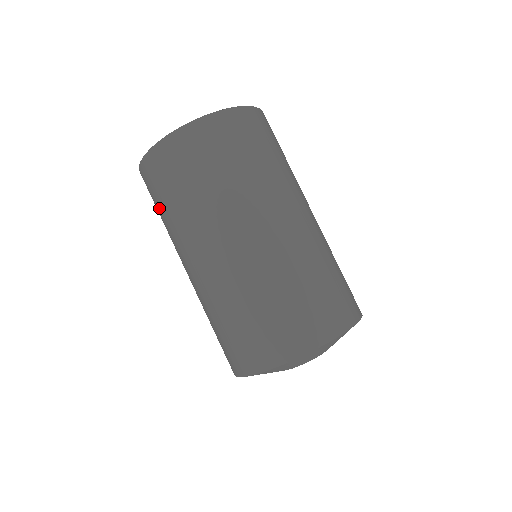
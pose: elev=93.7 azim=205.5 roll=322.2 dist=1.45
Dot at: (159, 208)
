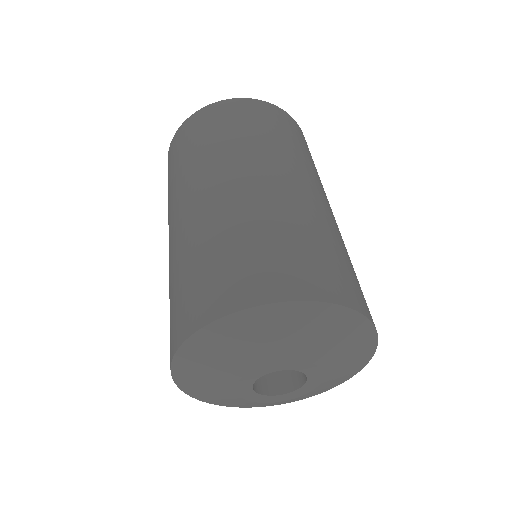
Dot at: (230, 128)
